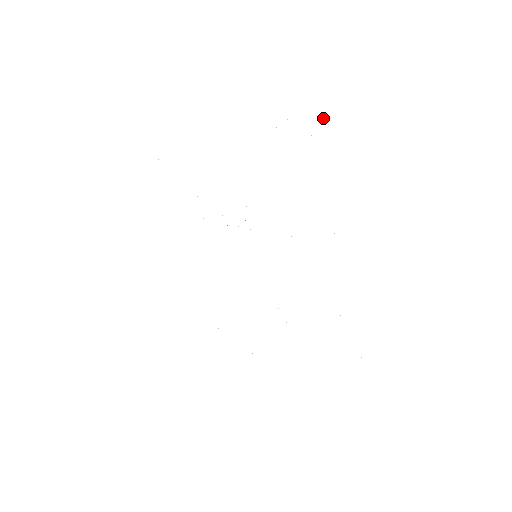
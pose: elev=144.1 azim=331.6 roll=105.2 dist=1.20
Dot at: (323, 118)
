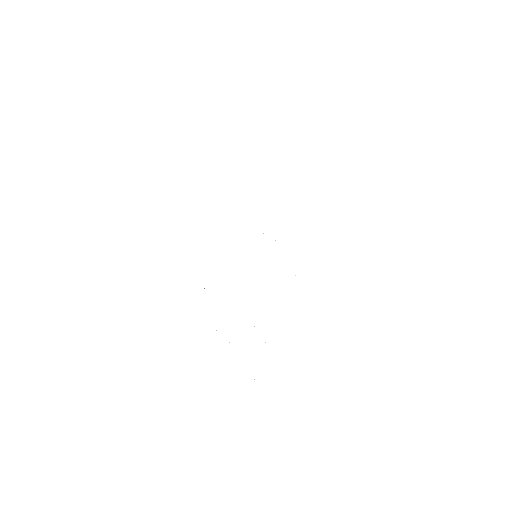
Dot at: occluded
